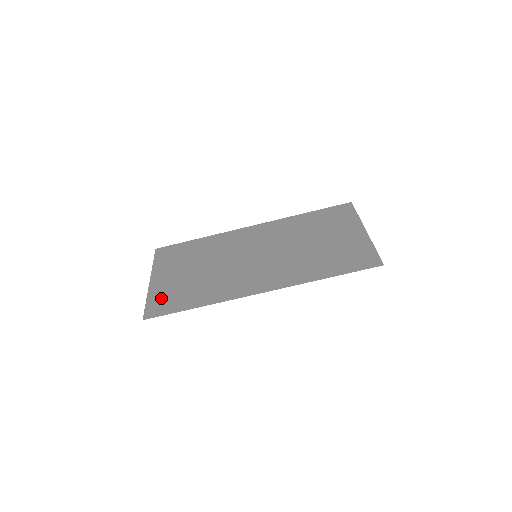
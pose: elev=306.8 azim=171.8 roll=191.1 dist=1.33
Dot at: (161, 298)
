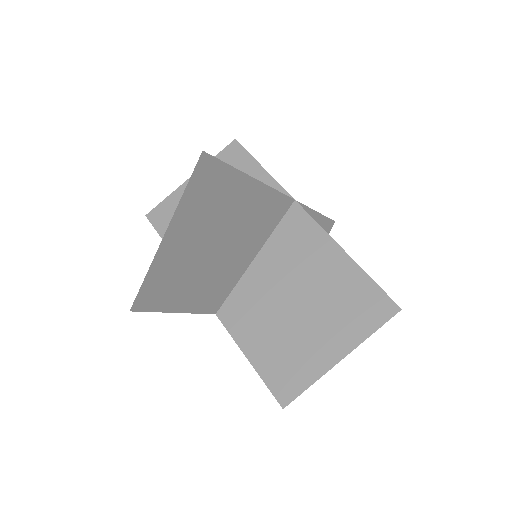
Dot at: (162, 280)
